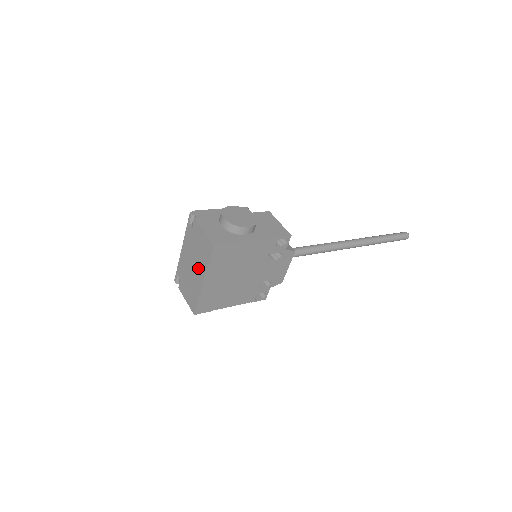
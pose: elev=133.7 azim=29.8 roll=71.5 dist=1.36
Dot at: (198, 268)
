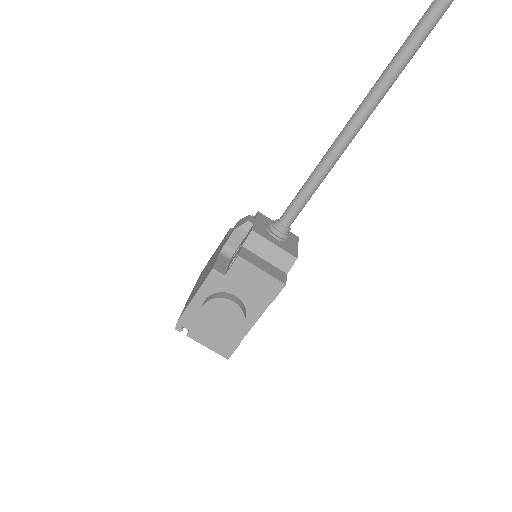
Dot at: occluded
